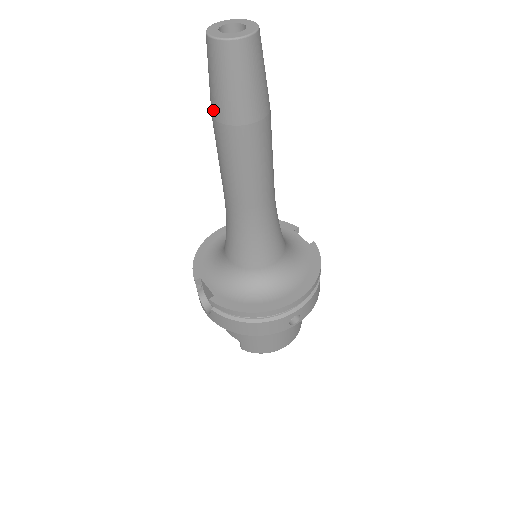
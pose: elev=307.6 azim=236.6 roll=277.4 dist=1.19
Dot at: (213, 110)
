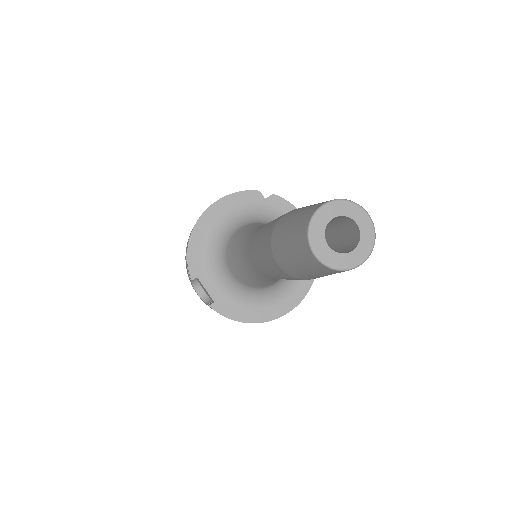
Dot at: (279, 260)
